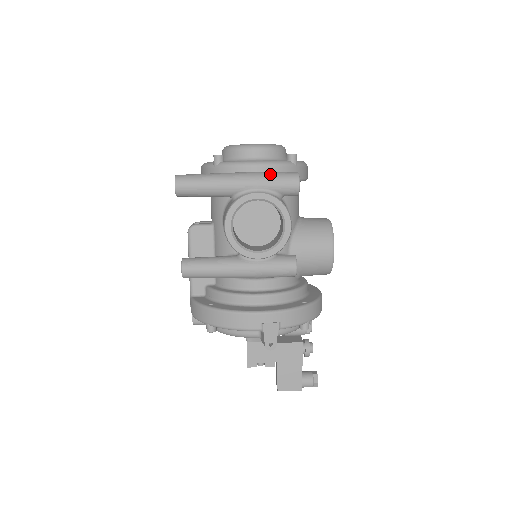
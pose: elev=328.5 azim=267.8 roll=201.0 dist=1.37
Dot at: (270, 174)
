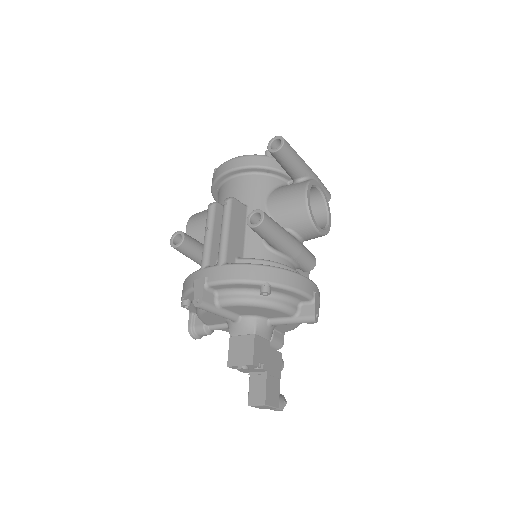
Dot at: occluded
